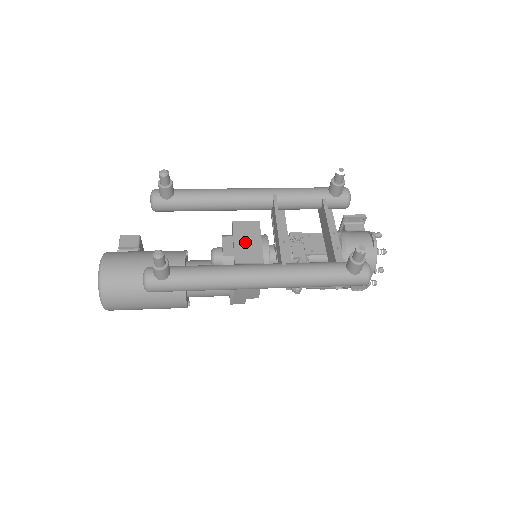
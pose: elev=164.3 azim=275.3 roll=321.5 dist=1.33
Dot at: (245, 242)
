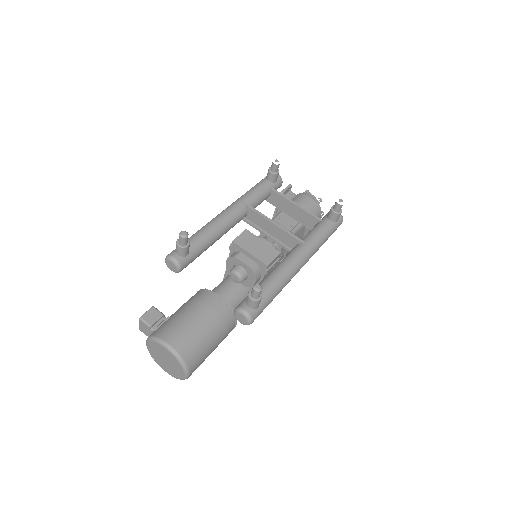
Dot at: (256, 249)
